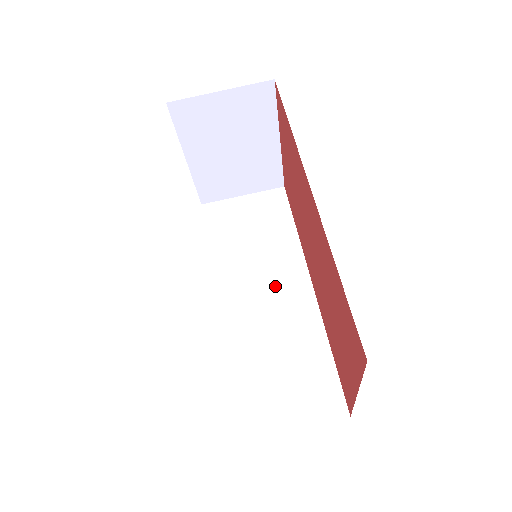
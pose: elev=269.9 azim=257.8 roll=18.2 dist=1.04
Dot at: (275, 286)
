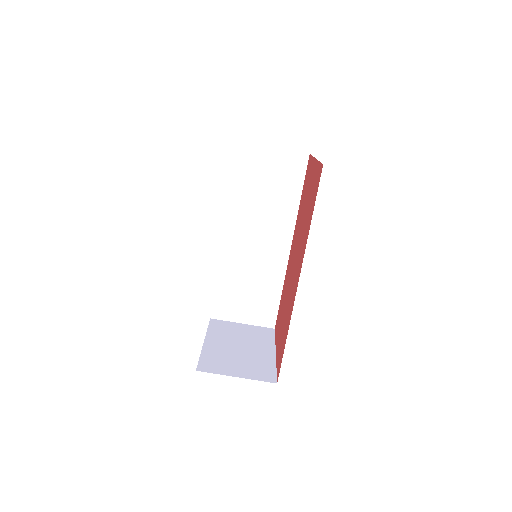
Dot at: (266, 238)
